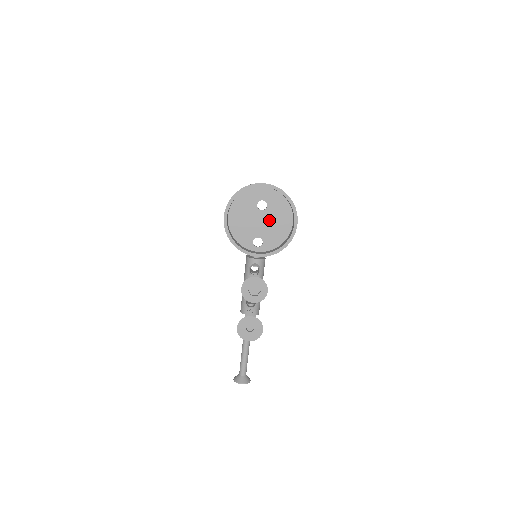
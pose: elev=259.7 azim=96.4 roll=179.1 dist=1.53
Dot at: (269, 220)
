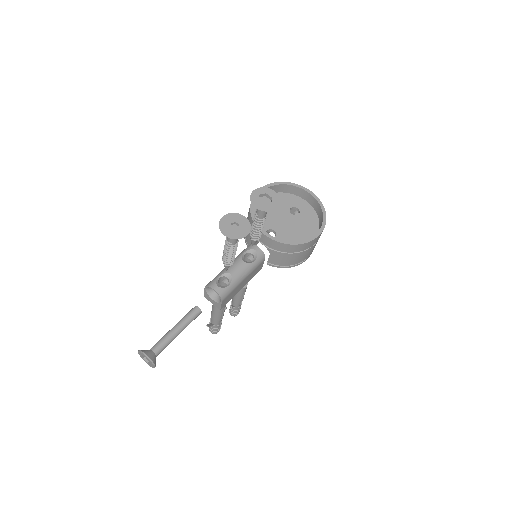
Dot at: (293, 225)
